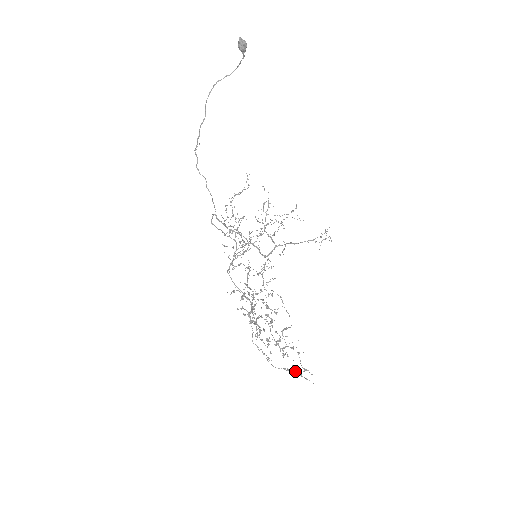
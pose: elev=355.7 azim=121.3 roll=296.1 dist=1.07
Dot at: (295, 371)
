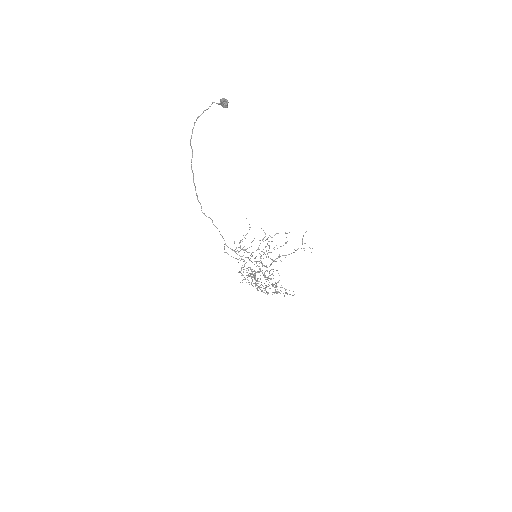
Dot at: occluded
